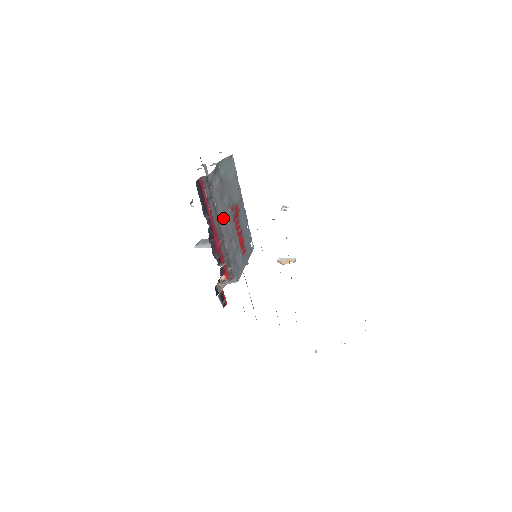
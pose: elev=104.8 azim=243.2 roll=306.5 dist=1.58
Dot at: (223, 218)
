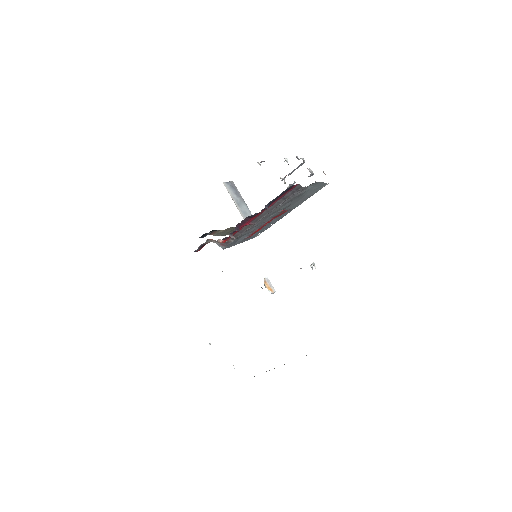
Dot at: (271, 213)
